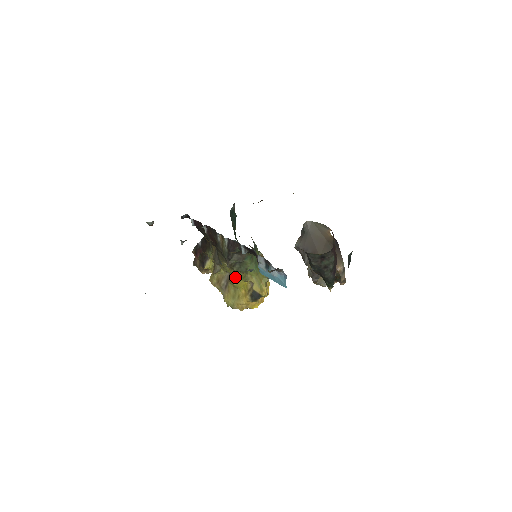
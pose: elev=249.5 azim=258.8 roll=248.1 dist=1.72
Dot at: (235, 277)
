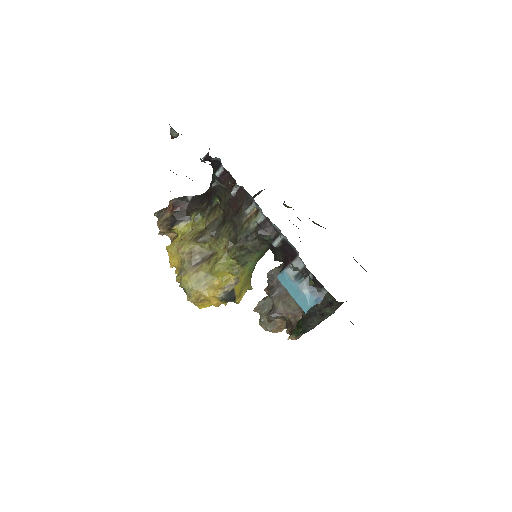
Dot at: (224, 262)
